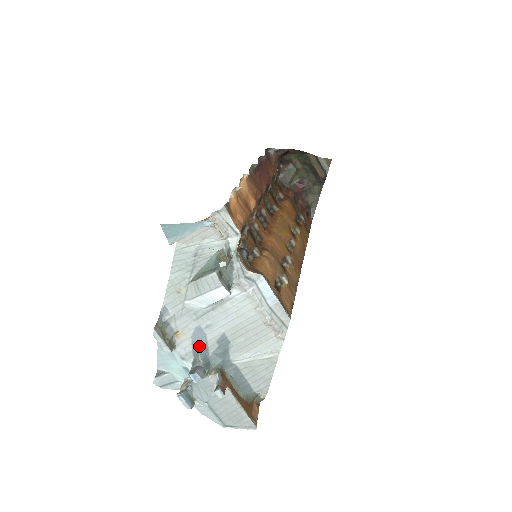
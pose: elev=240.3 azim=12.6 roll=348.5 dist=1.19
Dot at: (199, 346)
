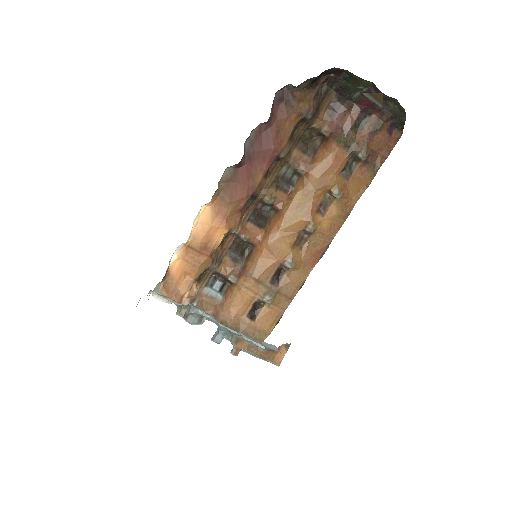
Dot at: (215, 323)
